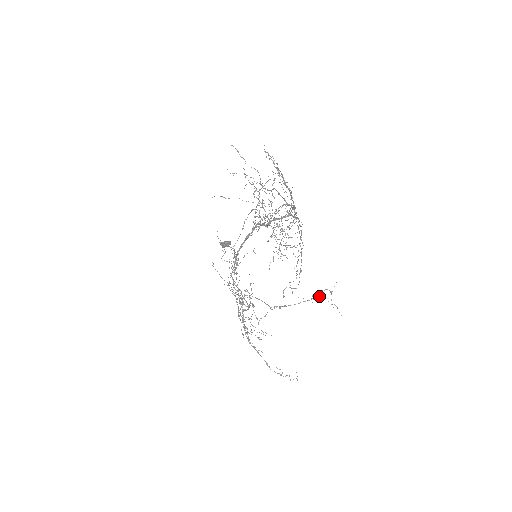
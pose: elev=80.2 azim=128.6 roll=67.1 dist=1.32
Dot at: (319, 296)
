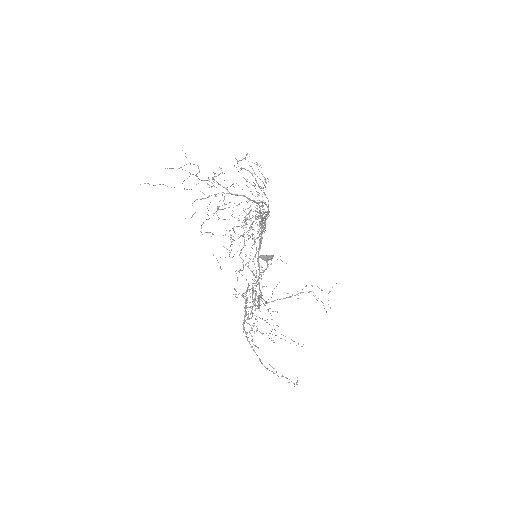
Dot at: (303, 292)
